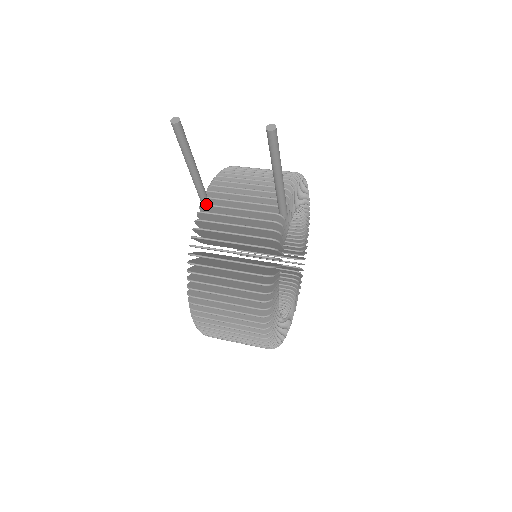
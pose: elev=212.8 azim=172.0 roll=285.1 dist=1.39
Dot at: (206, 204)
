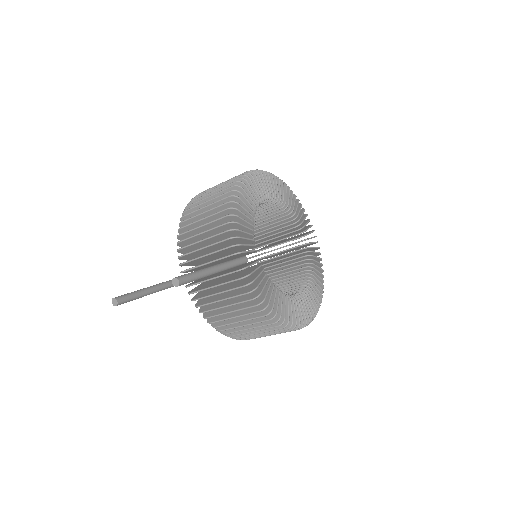
Dot at: (188, 286)
